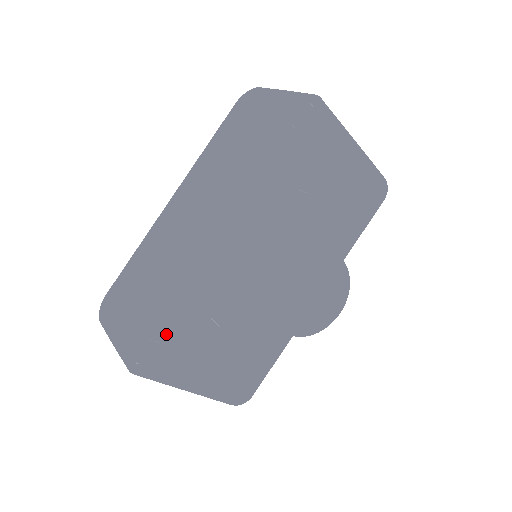
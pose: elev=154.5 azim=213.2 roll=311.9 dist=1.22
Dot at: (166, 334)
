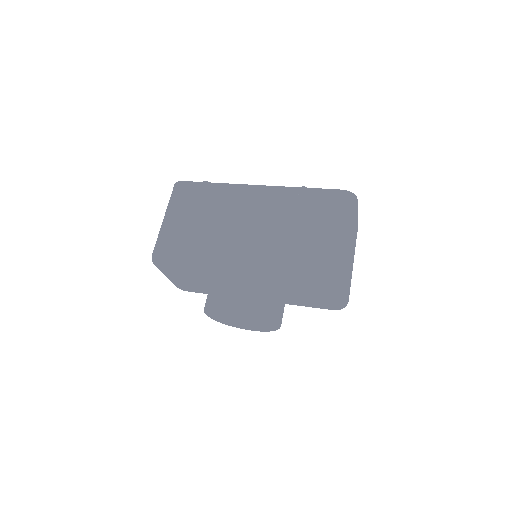
Dot at: occluded
